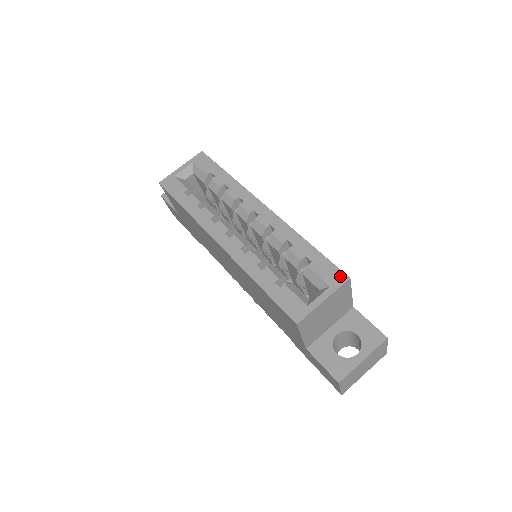
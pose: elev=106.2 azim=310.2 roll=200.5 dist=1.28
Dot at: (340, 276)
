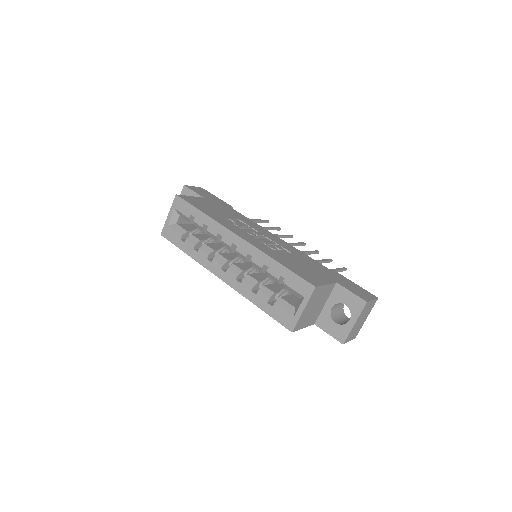
Dot at: (308, 287)
